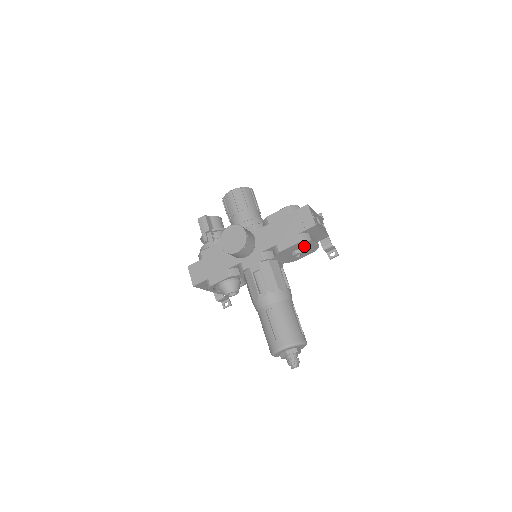
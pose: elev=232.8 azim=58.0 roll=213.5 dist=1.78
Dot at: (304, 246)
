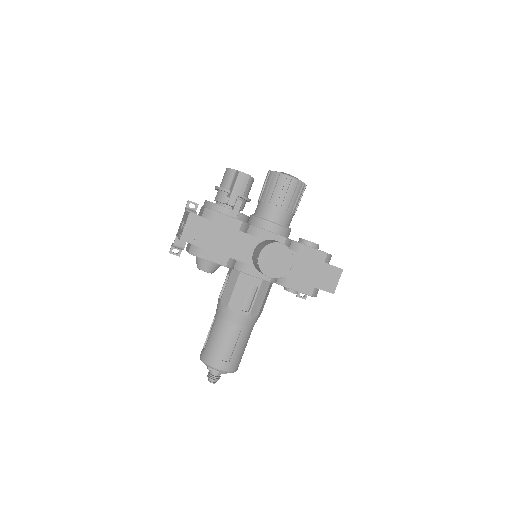
Dot at: occluded
